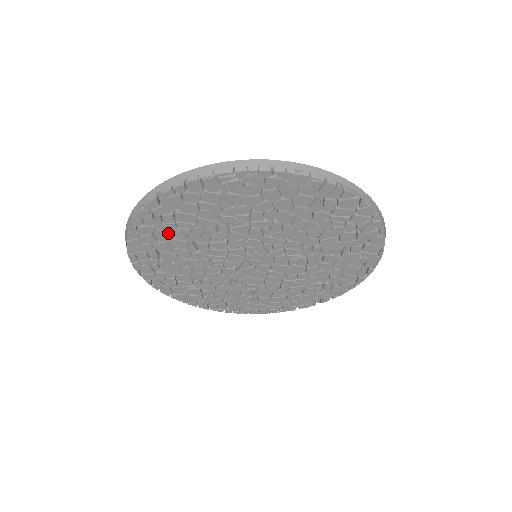
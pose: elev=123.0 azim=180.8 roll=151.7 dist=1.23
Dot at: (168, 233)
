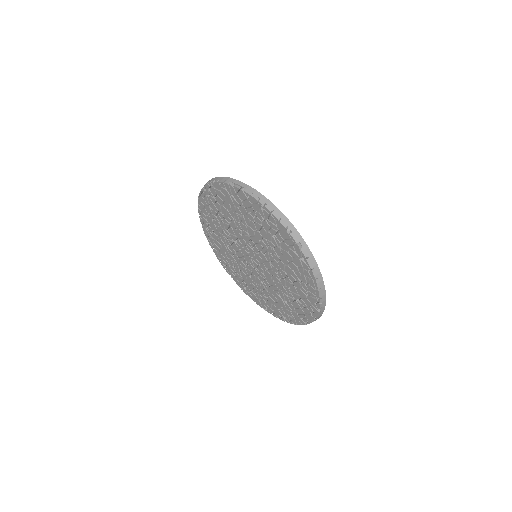
Dot at: (218, 241)
